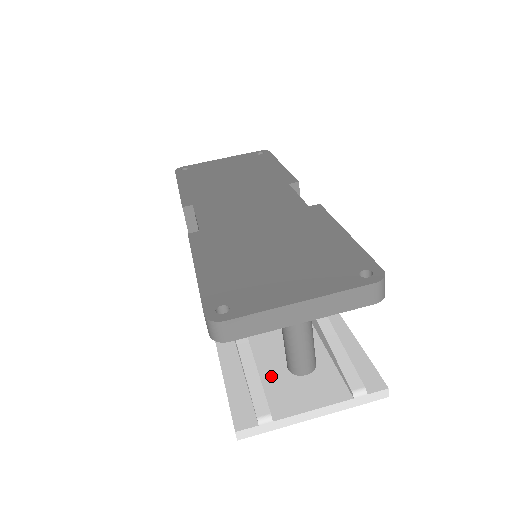
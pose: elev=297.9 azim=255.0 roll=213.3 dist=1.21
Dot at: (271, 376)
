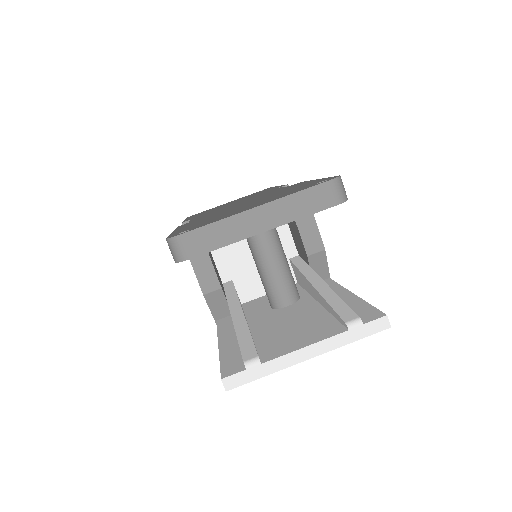
Dot at: (266, 338)
